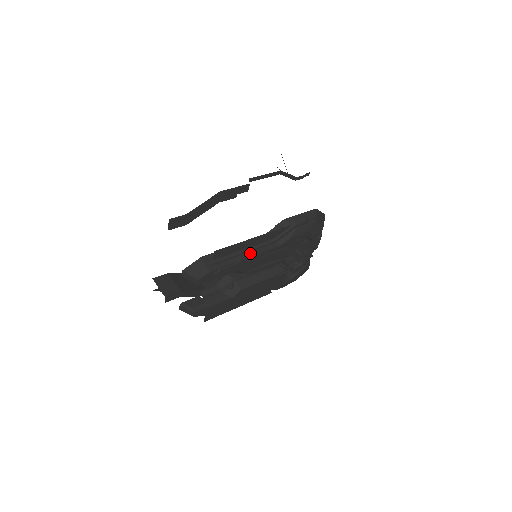
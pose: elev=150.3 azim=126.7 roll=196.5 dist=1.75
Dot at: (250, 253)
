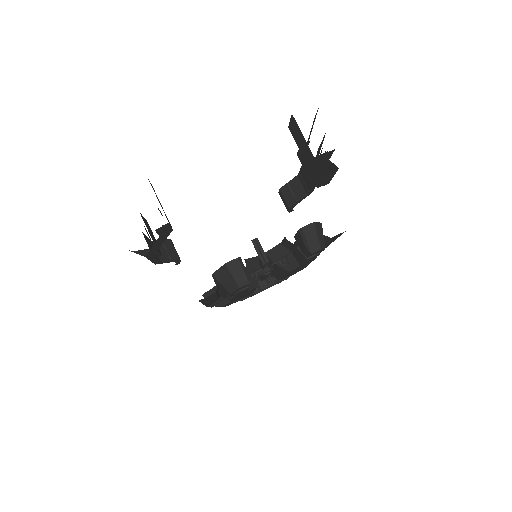
Dot at: occluded
